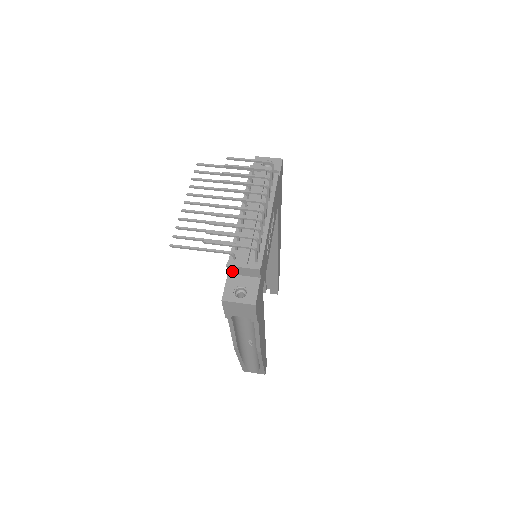
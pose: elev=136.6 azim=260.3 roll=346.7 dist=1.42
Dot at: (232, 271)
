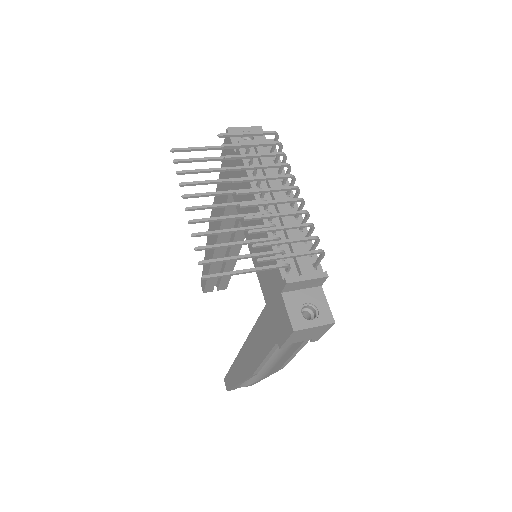
Dot at: (289, 288)
